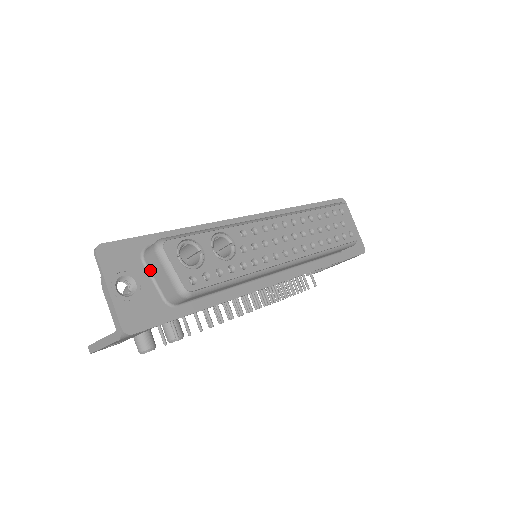
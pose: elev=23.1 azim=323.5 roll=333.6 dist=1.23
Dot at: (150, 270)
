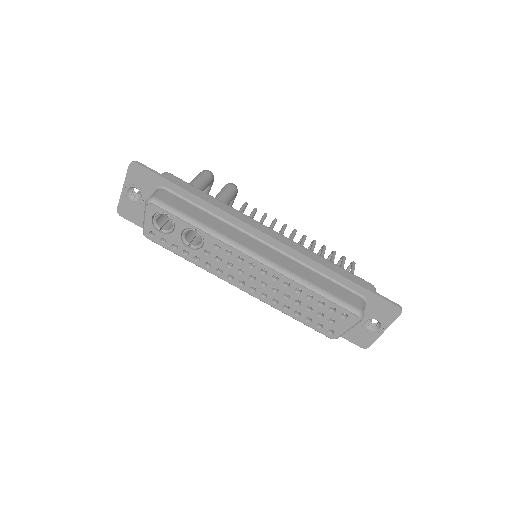
Dot at: occluded
